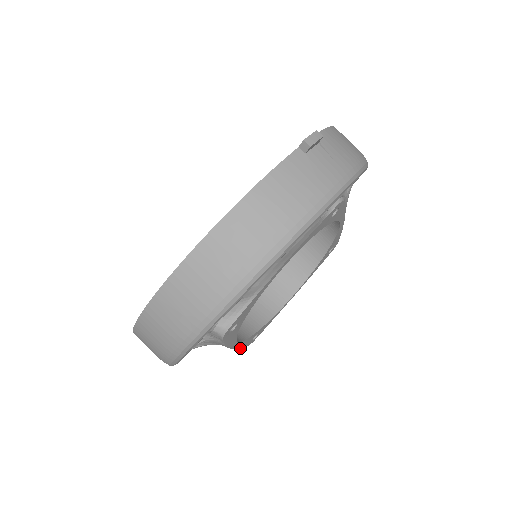
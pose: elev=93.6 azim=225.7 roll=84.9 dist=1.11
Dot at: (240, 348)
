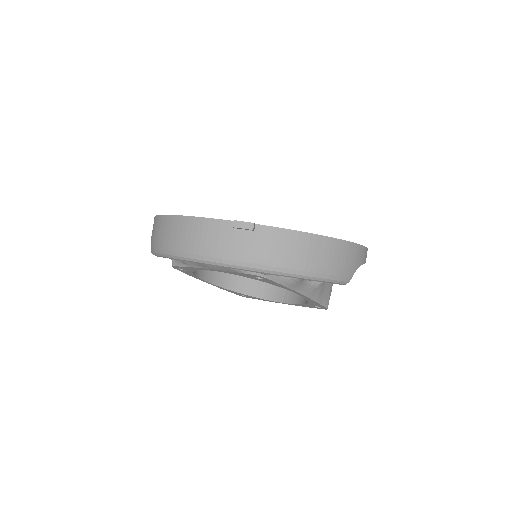
Dot at: (224, 289)
